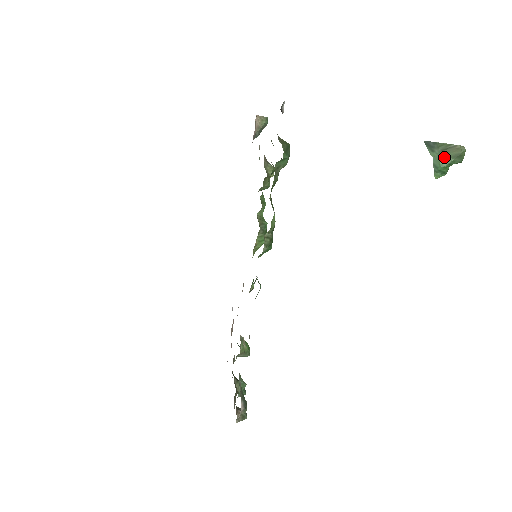
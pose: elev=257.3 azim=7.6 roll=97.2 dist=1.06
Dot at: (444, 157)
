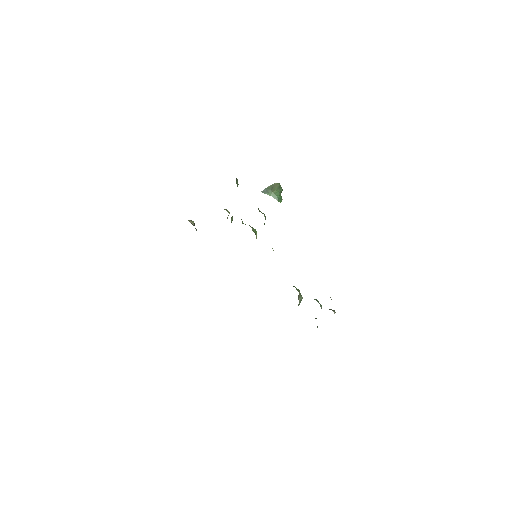
Dot at: (275, 192)
